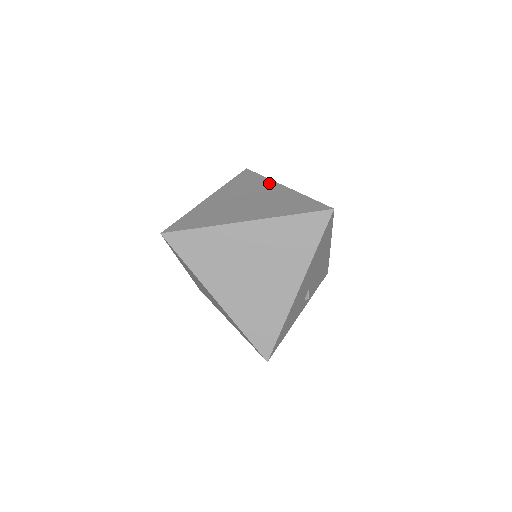
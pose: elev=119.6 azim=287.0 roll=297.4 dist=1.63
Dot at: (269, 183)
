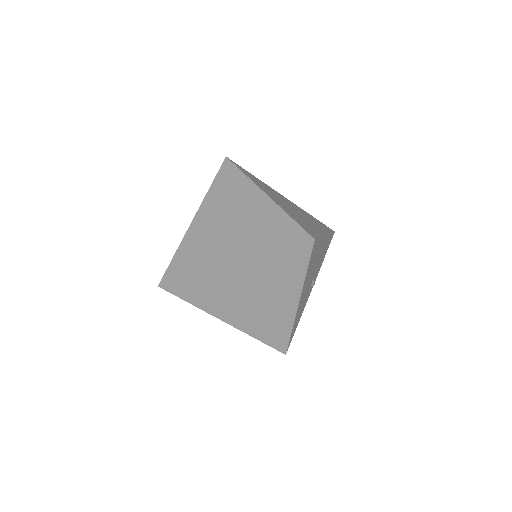
Dot at: (250, 188)
